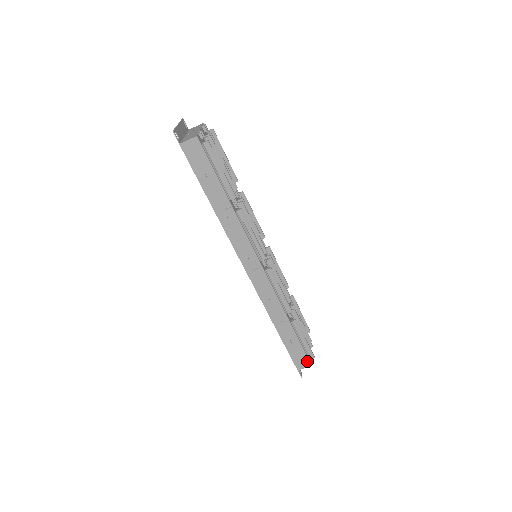
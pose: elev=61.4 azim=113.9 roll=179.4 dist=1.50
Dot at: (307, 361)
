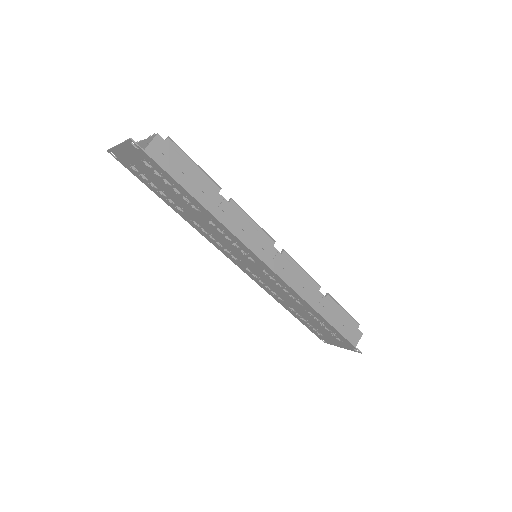
Dot at: (357, 331)
